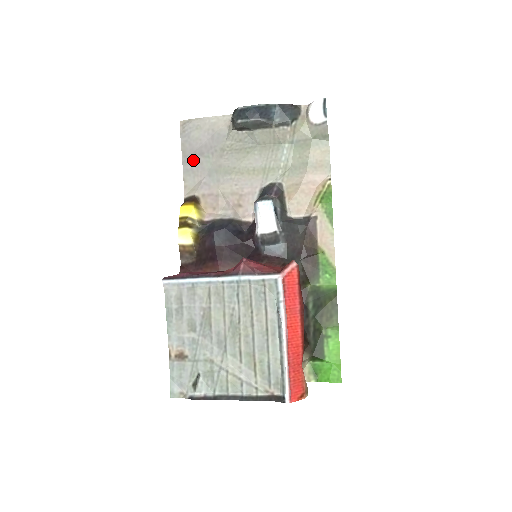
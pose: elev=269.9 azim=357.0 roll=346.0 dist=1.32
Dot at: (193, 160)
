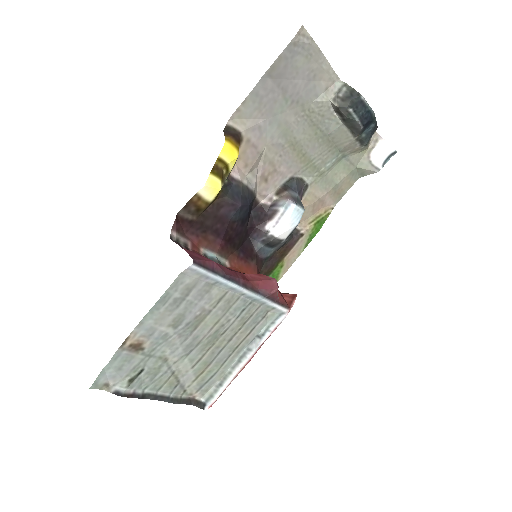
Dot at: (272, 88)
